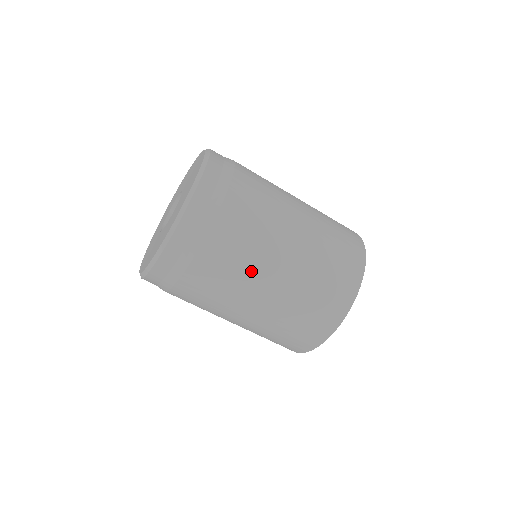
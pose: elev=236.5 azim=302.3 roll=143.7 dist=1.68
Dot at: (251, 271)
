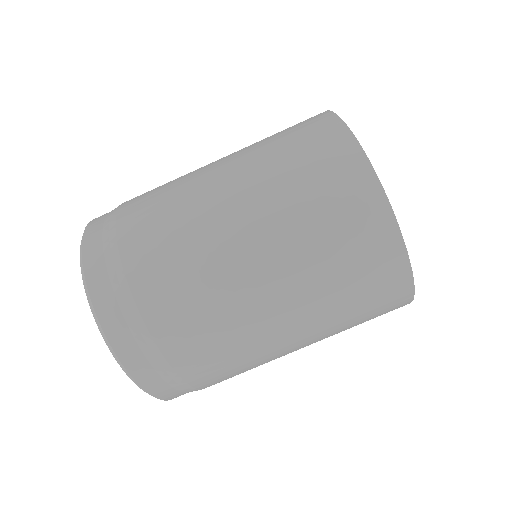
Dot at: (244, 330)
